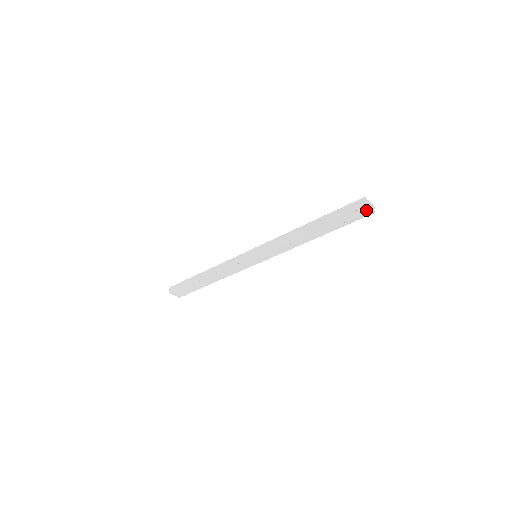
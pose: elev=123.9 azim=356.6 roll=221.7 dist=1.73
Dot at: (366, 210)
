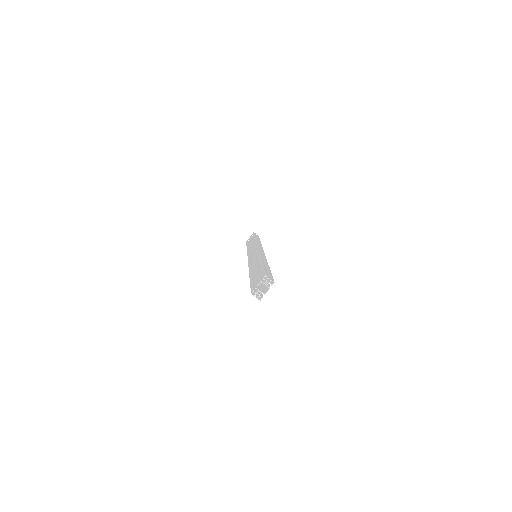
Dot at: (267, 290)
